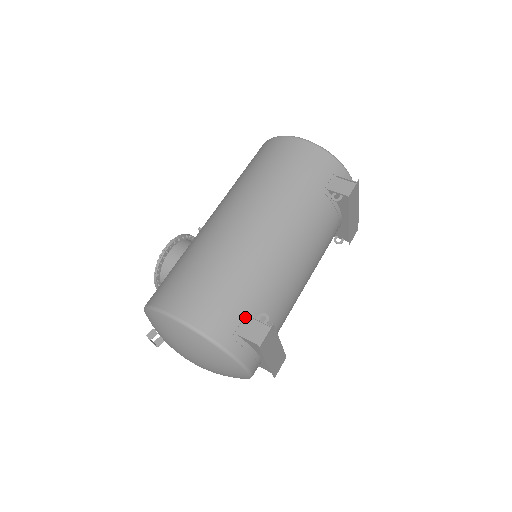
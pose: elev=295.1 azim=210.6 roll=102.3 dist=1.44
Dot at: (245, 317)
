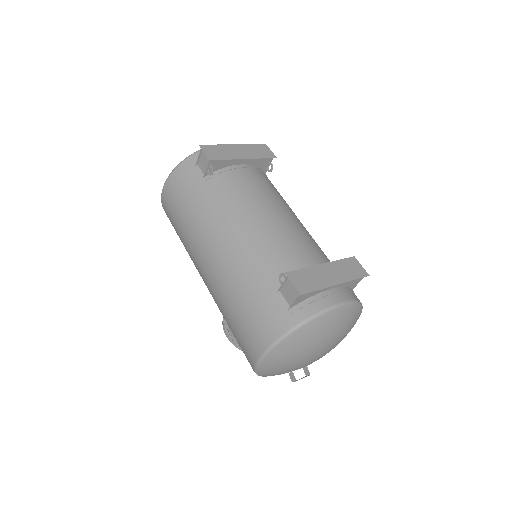
Dot at: (278, 295)
